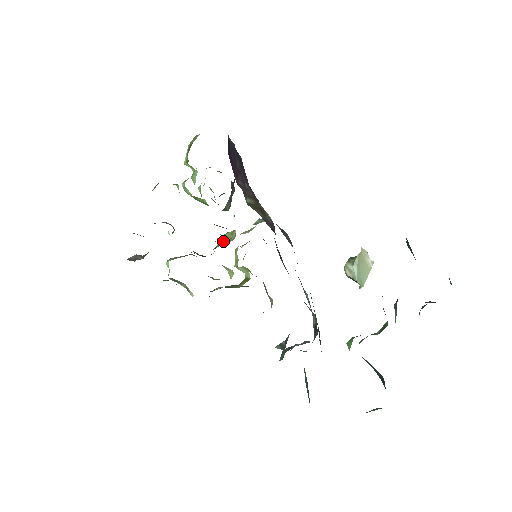
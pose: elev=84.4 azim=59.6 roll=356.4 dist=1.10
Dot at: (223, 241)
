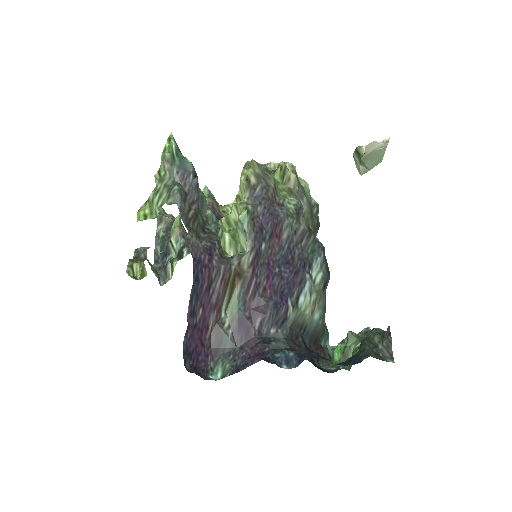
Dot at: occluded
